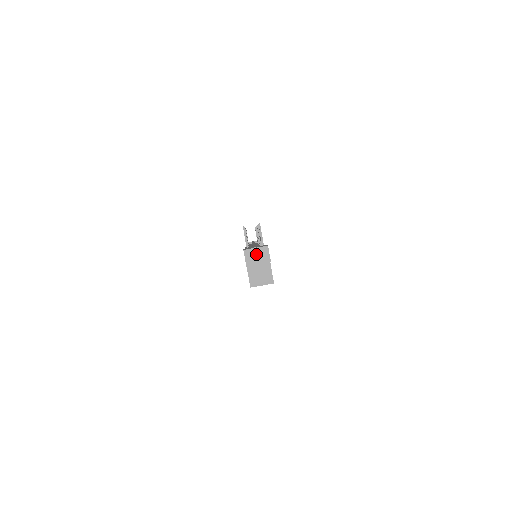
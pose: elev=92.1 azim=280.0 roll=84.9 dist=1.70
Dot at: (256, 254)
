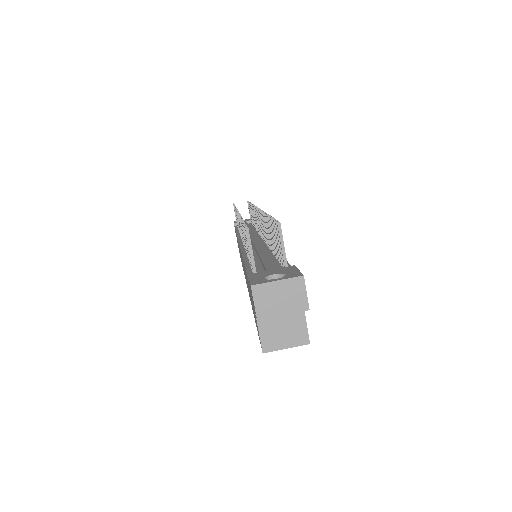
Dot at: (278, 294)
